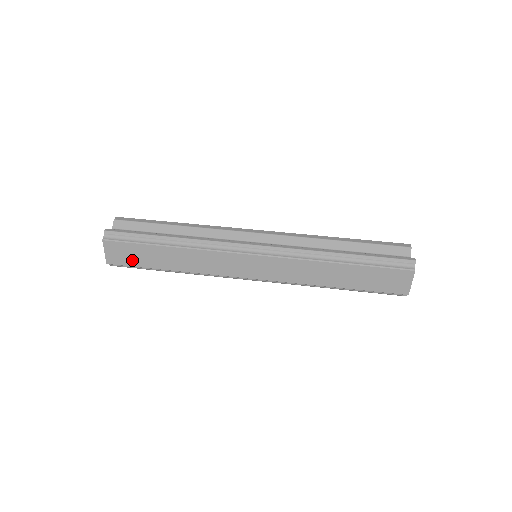
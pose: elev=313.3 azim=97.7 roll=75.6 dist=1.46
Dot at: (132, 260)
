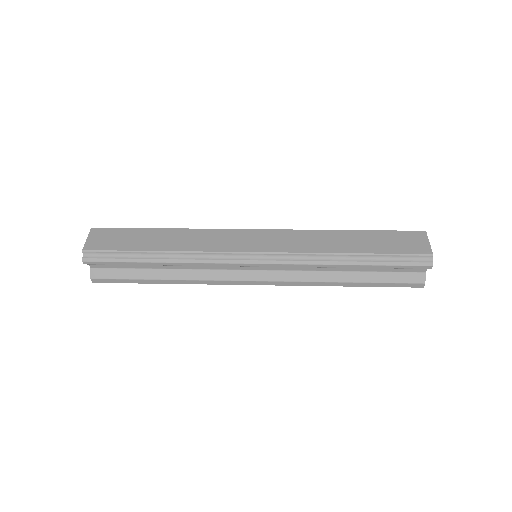
Dot at: (116, 244)
